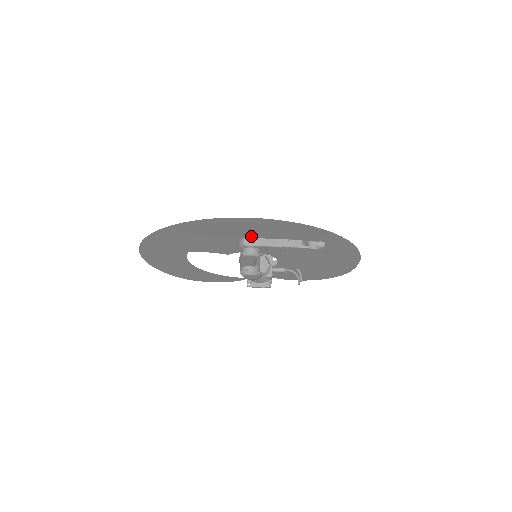
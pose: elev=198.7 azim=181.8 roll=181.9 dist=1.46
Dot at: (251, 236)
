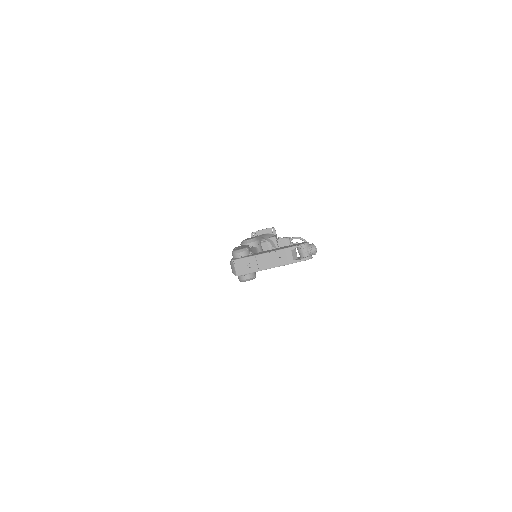
Dot at: (240, 267)
